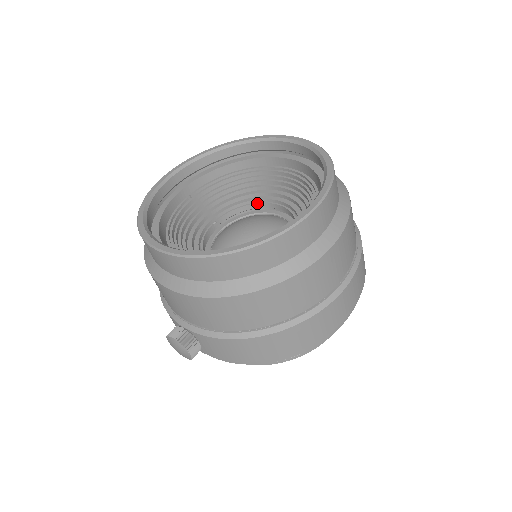
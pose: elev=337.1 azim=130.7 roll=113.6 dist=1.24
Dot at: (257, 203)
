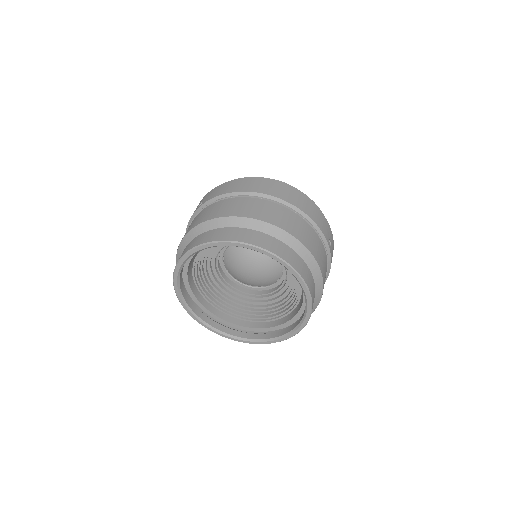
Dot at: occluded
